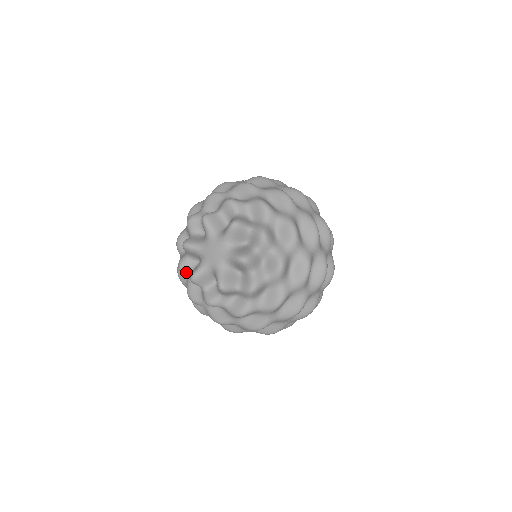
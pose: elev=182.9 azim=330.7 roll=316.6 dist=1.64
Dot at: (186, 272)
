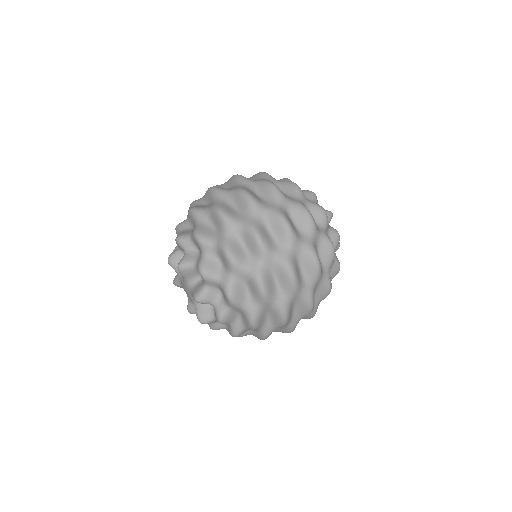
Dot at: occluded
